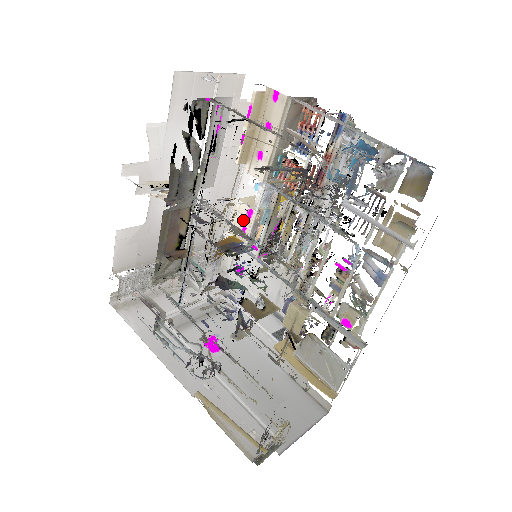
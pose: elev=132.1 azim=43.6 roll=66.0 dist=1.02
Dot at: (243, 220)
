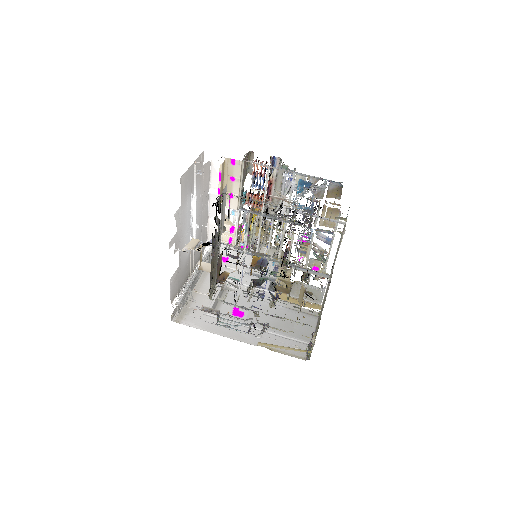
Dot at: (228, 234)
